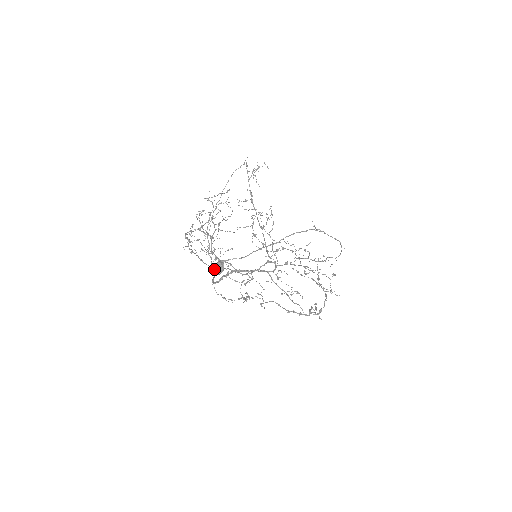
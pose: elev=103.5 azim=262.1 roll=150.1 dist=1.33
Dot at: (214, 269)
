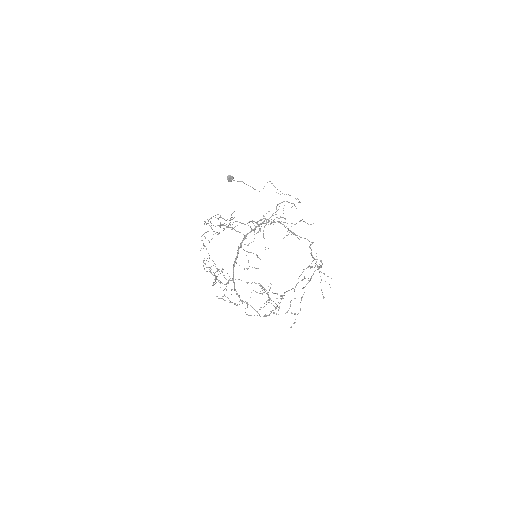
Dot at: (228, 178)
